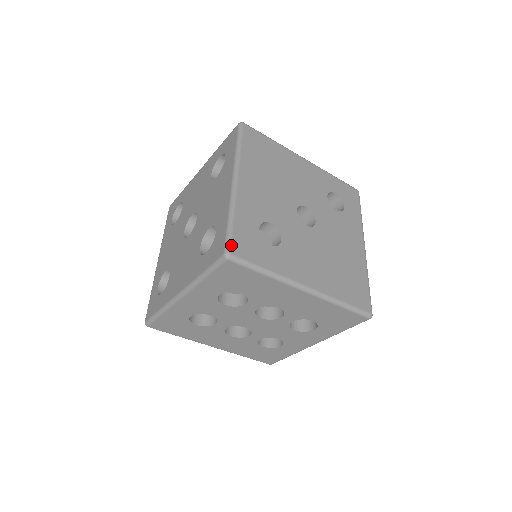
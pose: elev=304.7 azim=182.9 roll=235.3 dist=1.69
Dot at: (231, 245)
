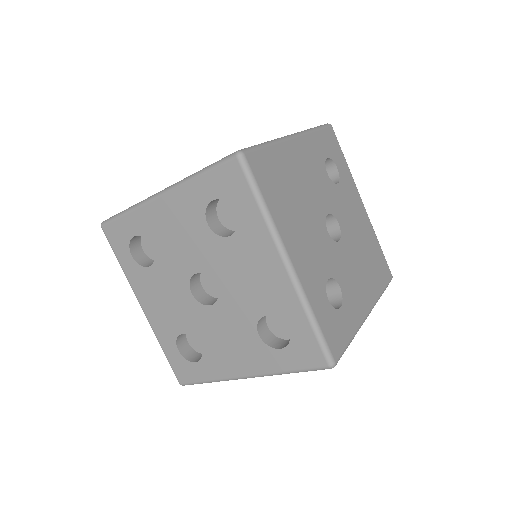
Dot at: (331, 353)
